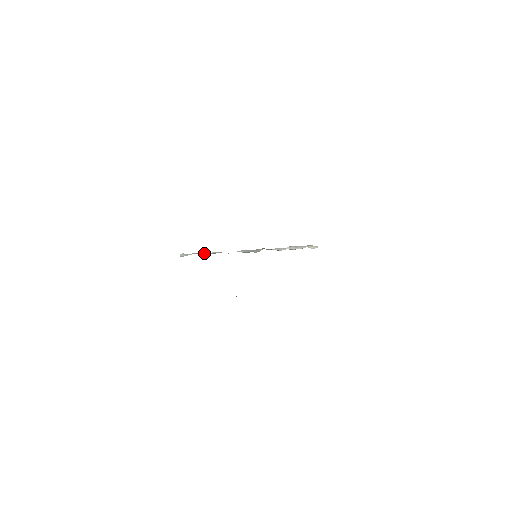
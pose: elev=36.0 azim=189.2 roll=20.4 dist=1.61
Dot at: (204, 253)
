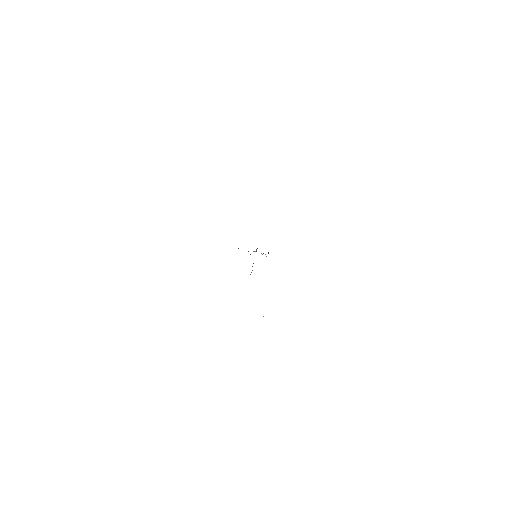
Dot at: occluded
